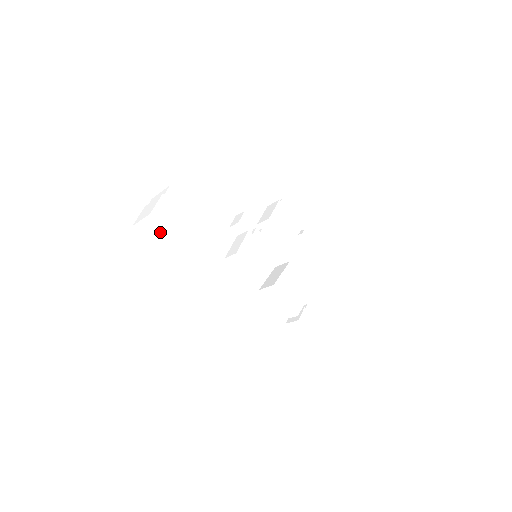
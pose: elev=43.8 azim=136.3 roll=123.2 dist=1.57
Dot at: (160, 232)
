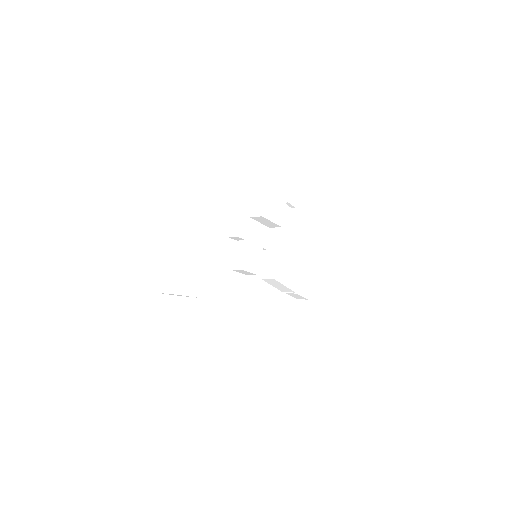
Dot at: occluded
